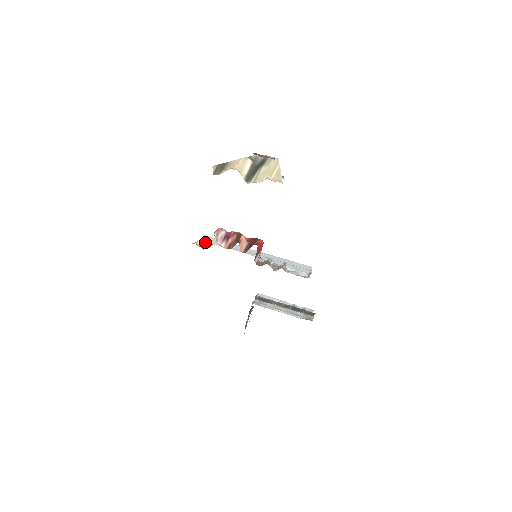
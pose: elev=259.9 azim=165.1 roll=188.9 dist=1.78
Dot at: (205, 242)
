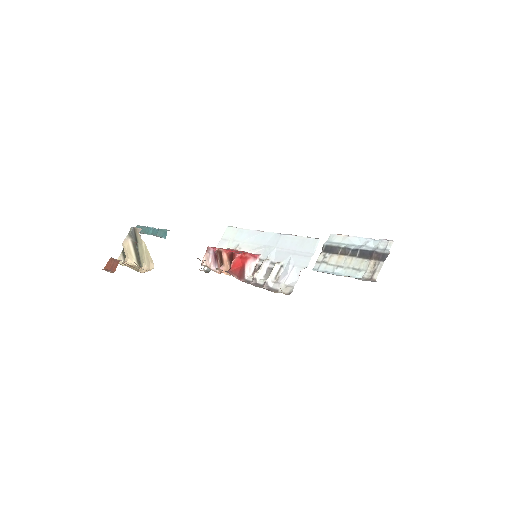
Dot at: occluded
